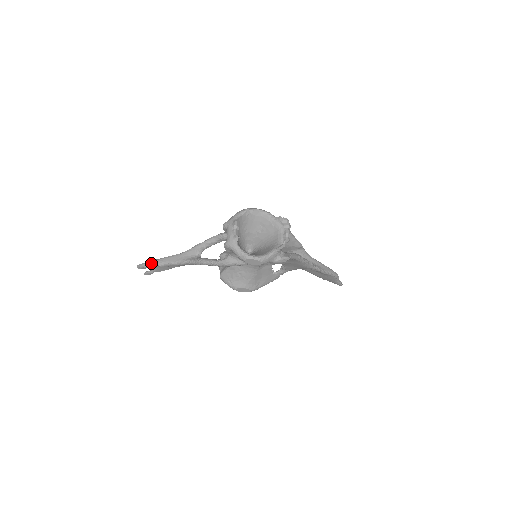
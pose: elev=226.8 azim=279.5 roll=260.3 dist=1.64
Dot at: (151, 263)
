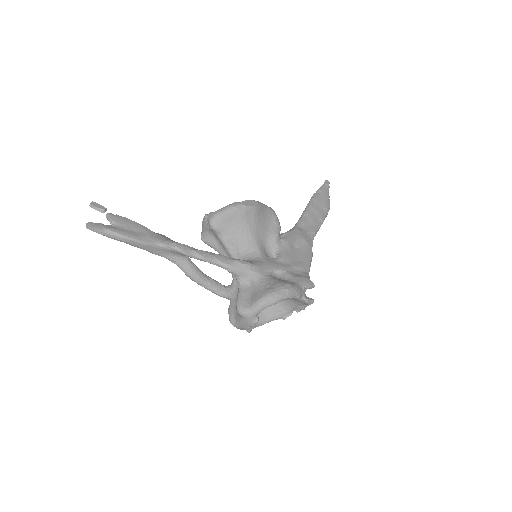
Dot at: (112, 238)
